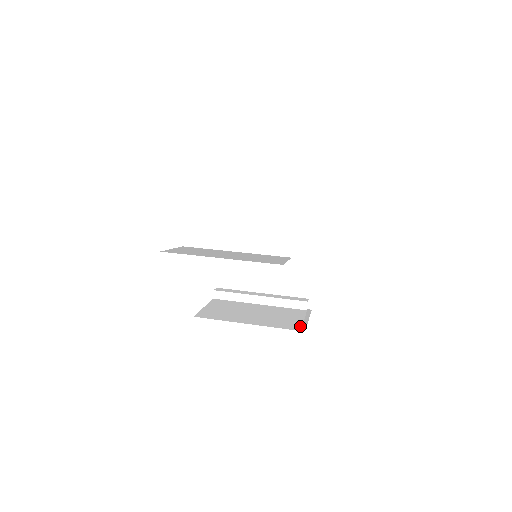
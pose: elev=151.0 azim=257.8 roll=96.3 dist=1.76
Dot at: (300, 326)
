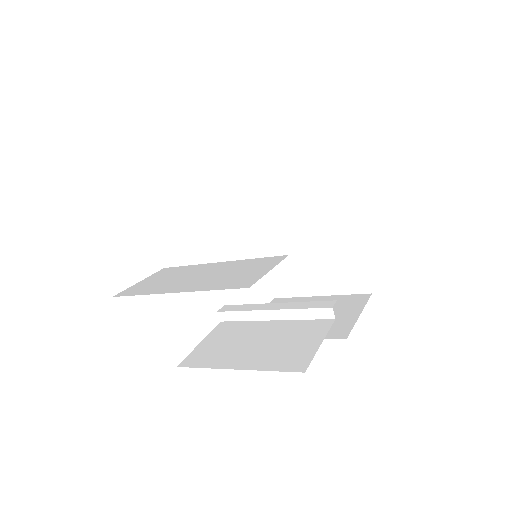
Dot at: (309, 360)
